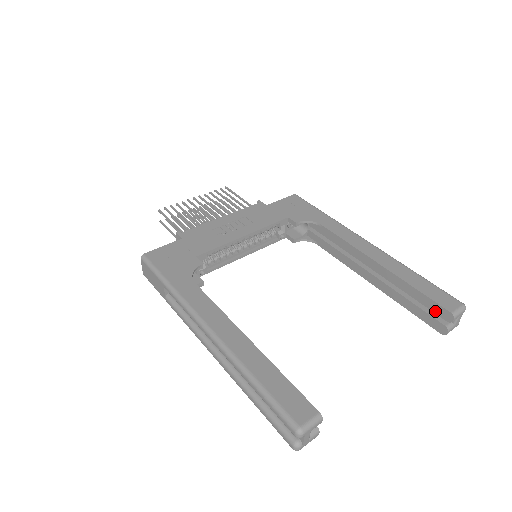
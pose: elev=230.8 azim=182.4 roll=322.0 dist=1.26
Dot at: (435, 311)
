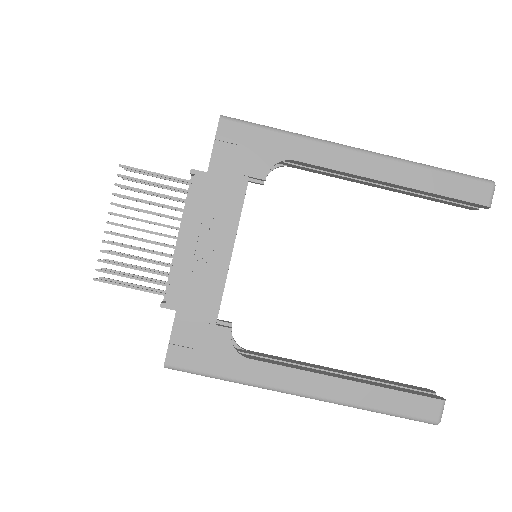
Dot at: (466, 204)
